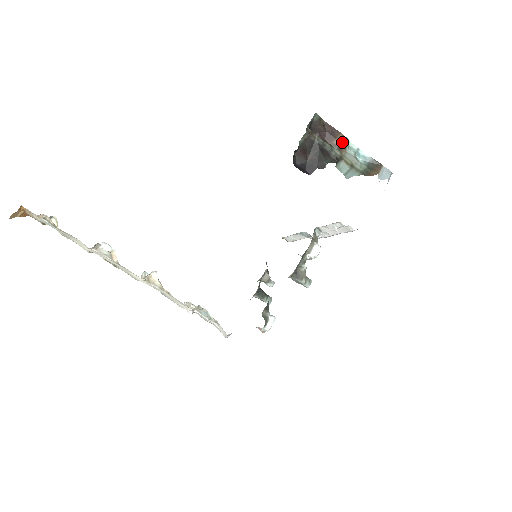
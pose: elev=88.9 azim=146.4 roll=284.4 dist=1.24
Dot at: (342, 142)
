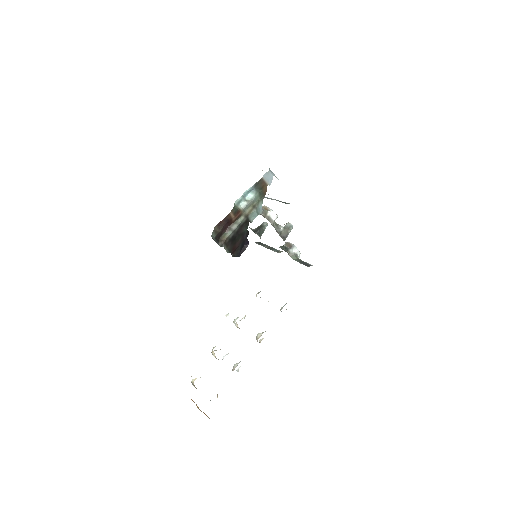
Dot at: (236, 213)
